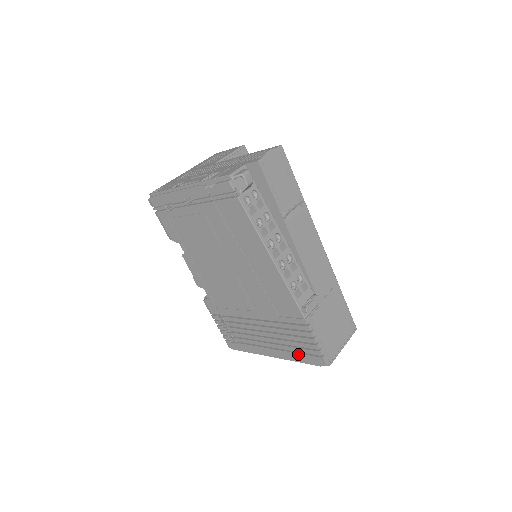
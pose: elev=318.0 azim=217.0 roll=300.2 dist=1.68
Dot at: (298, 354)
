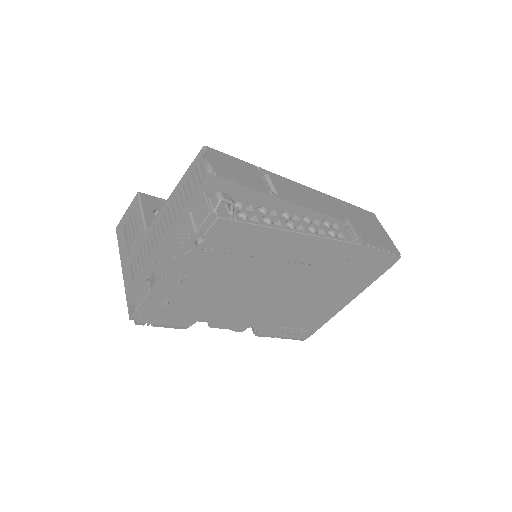
Dot at: (371, 276)
